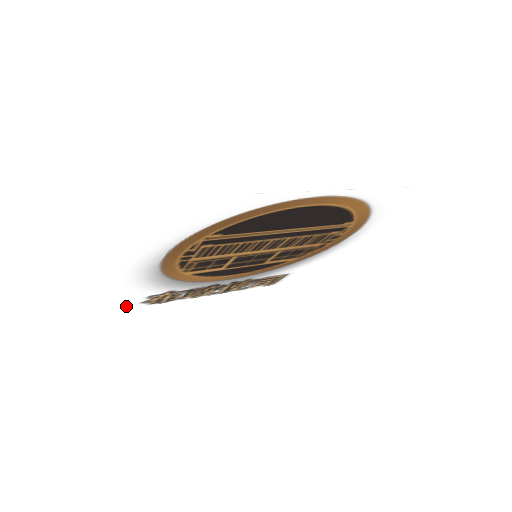
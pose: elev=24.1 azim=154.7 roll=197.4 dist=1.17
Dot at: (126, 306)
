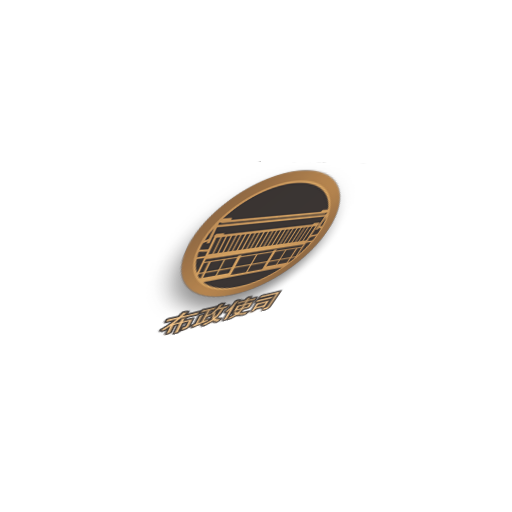
Dot at: (145, 336)
